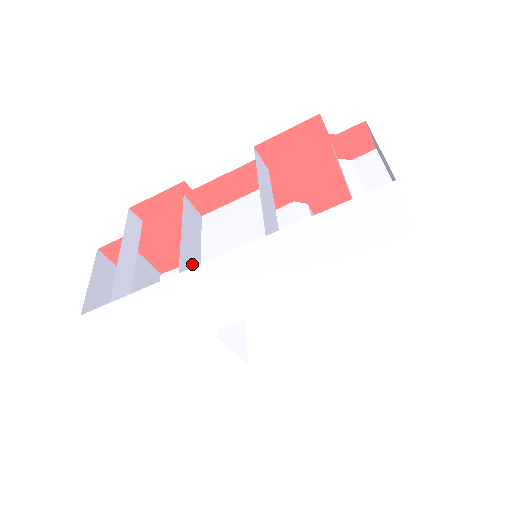
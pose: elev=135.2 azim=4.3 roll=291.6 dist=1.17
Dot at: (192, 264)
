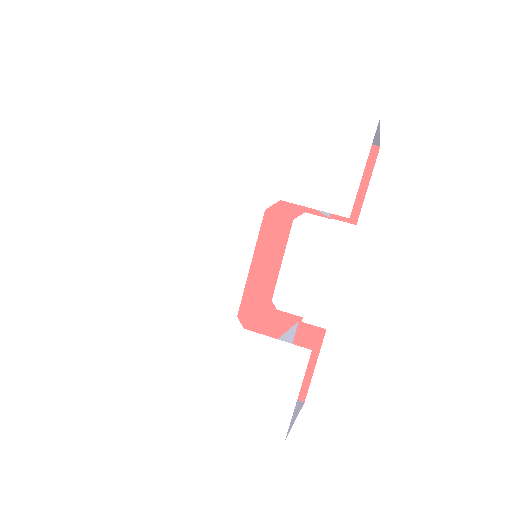
Dot at: occluded
